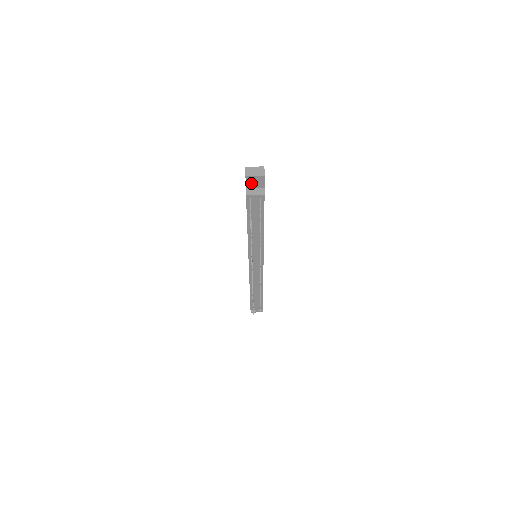
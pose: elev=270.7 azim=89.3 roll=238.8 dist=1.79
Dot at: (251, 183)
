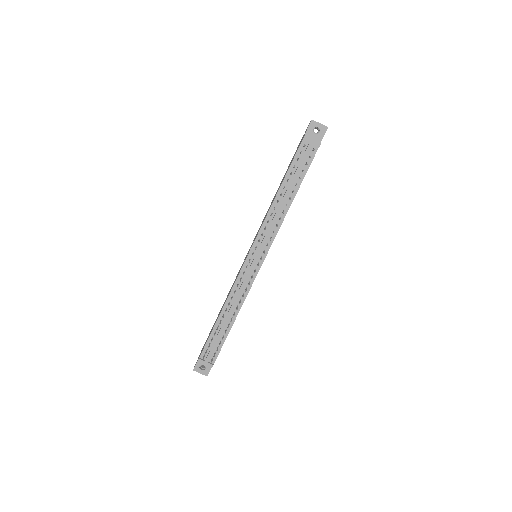
Dot at: (312, 131)
